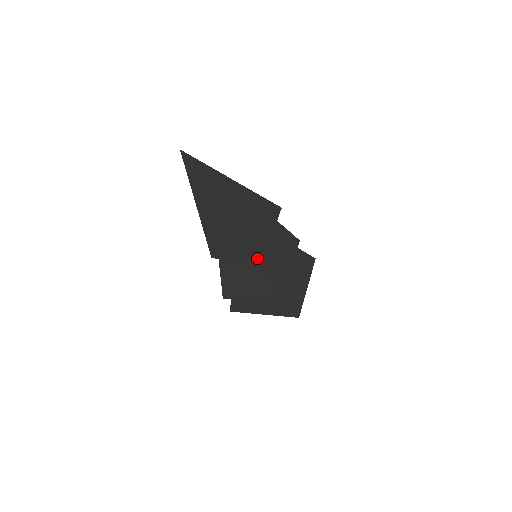
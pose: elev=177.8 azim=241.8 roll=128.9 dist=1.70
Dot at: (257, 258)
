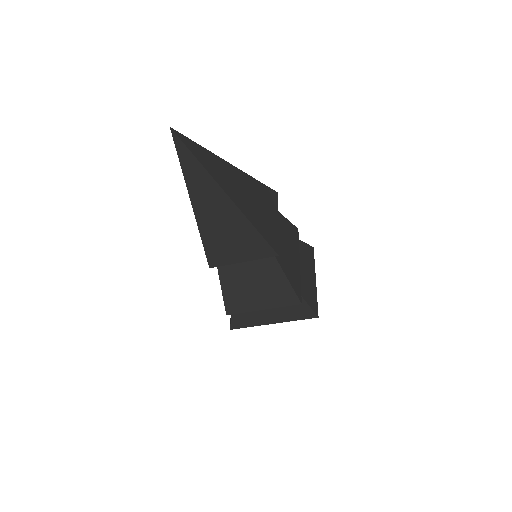
Dot at: (271, 255)
